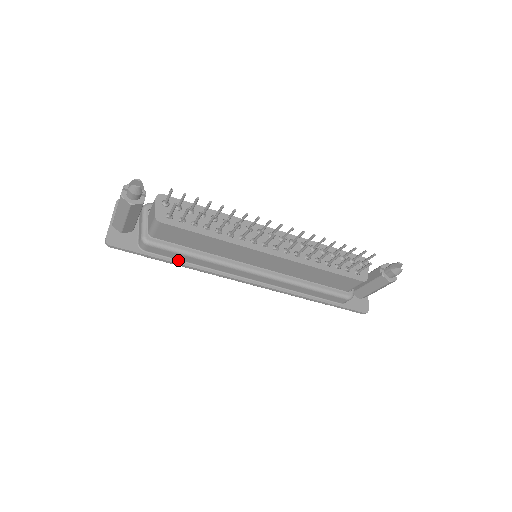
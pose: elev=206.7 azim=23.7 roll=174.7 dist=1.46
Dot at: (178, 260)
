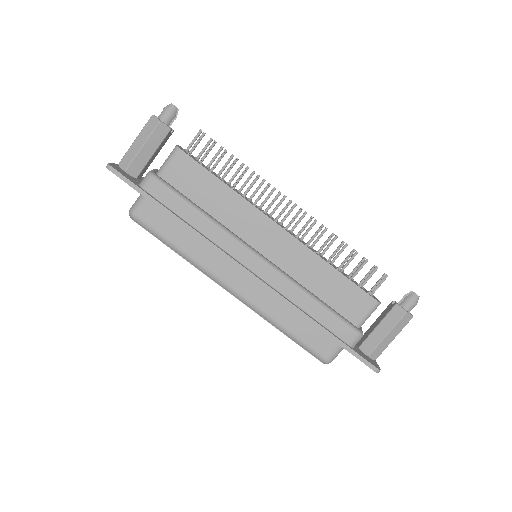
Dot at: (176, 214)
